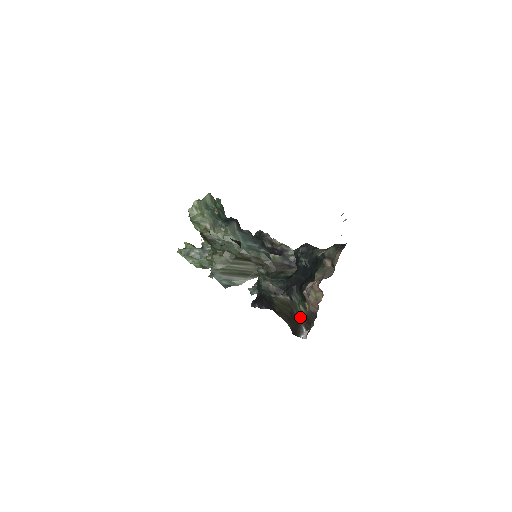
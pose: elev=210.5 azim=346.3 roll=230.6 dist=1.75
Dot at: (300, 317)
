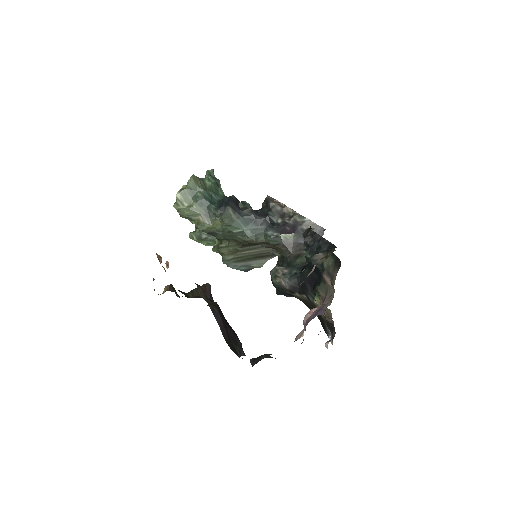
Dot at: (322, 318)
